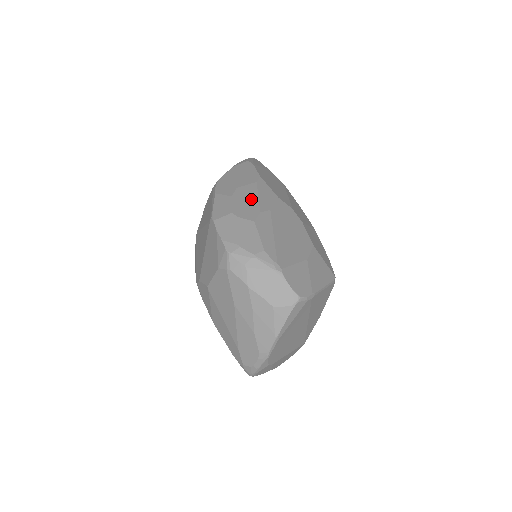
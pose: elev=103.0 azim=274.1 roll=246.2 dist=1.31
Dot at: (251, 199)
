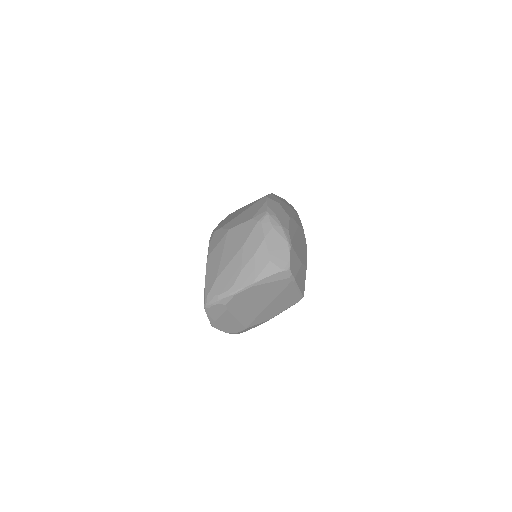
Dot at: (291, 212)
